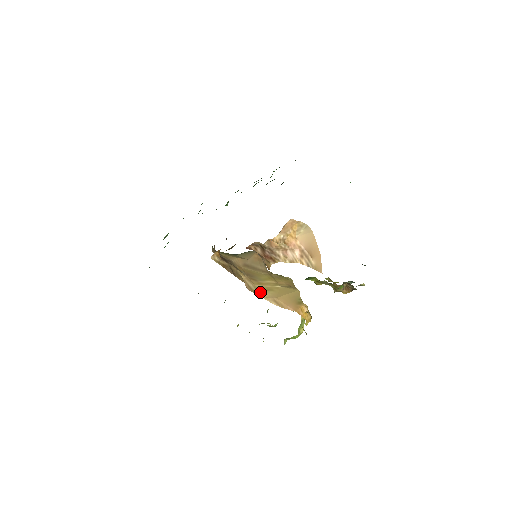
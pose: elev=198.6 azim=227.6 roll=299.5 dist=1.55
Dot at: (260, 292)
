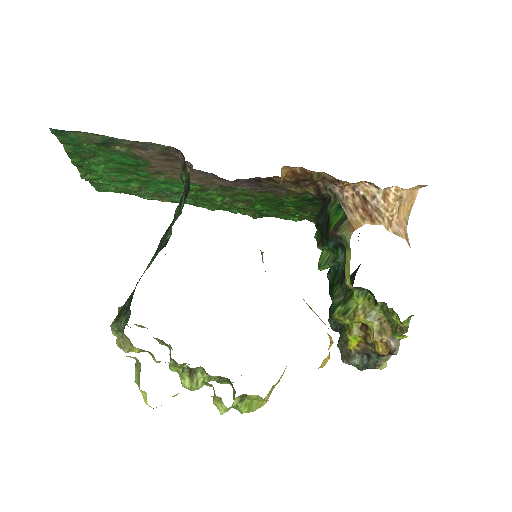
Dot at: occluded
